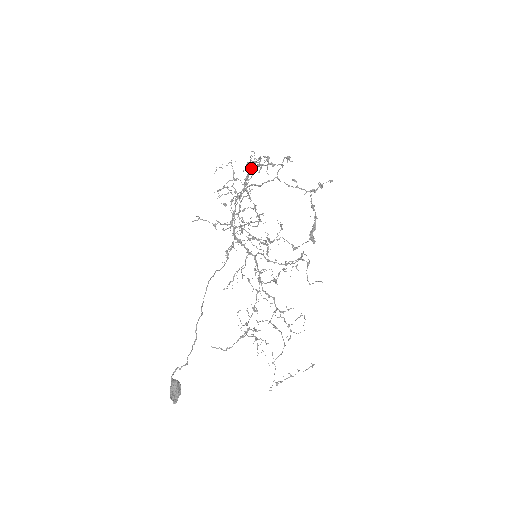
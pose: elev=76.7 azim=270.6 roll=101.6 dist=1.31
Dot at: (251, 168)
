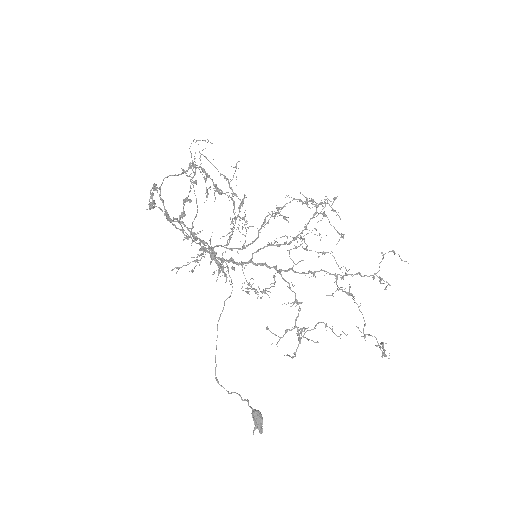
Dot at: (162, 202)
